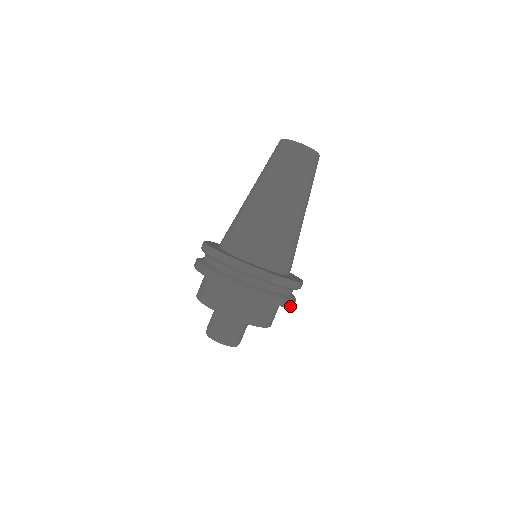
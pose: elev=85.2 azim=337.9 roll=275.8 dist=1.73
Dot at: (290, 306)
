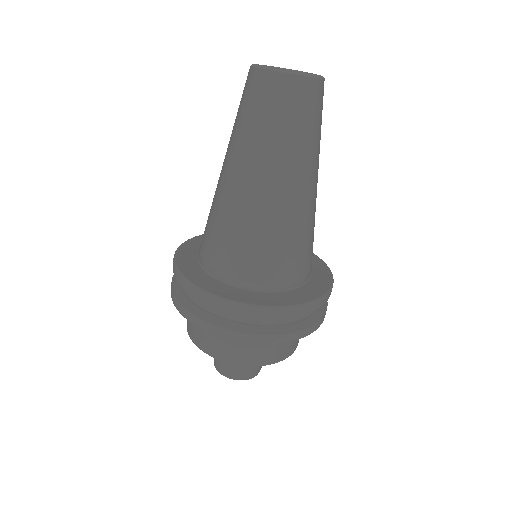
Dot at: occluded
